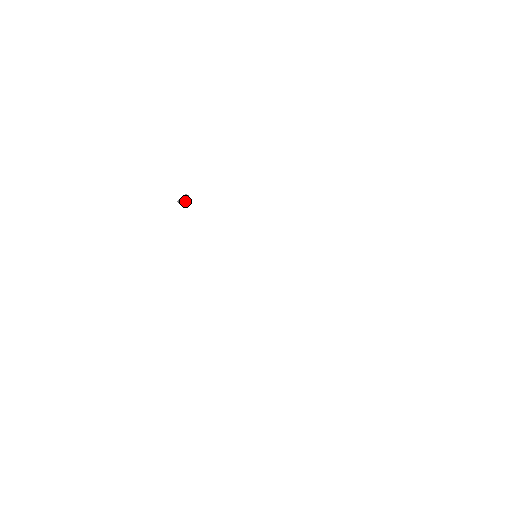
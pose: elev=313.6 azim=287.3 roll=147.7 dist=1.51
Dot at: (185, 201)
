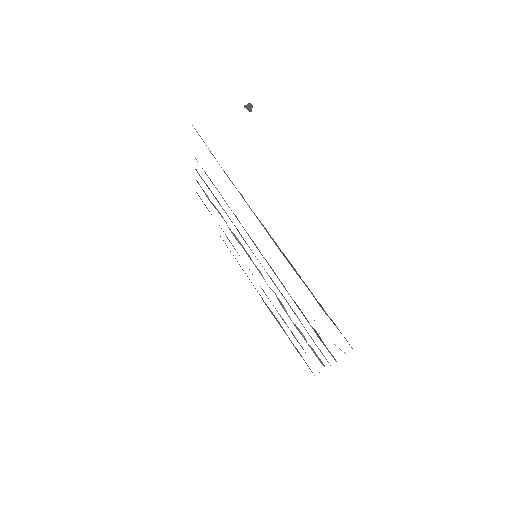
Dot at: (250, 111)
